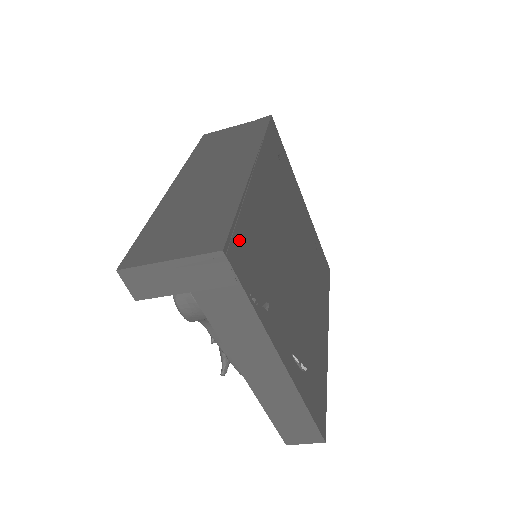
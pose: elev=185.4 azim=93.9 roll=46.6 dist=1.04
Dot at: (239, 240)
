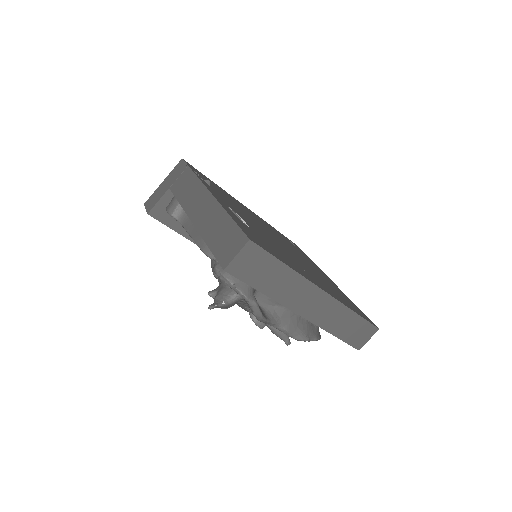
Dot at: (201, 174)
